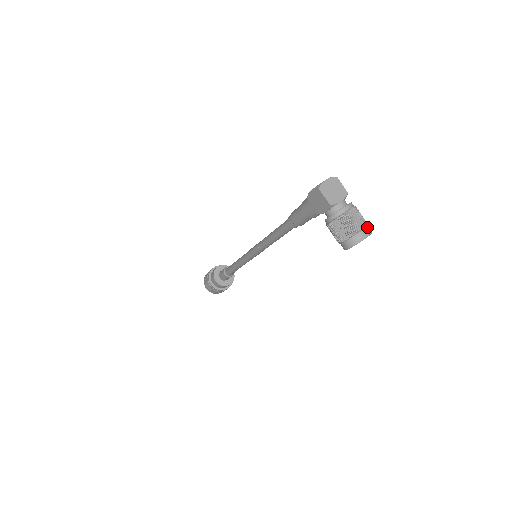
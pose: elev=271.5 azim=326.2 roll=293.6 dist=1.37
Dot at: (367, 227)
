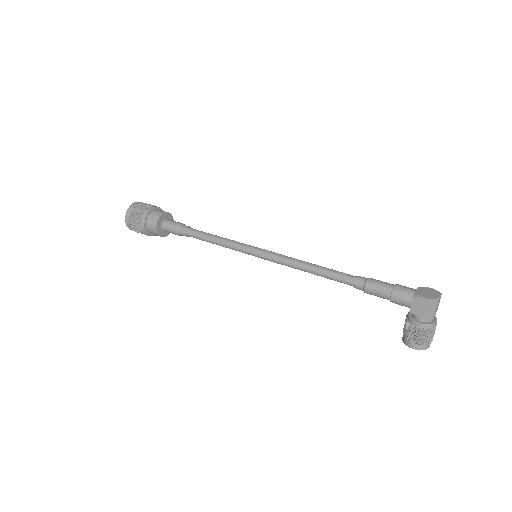
Dot at: occluded
